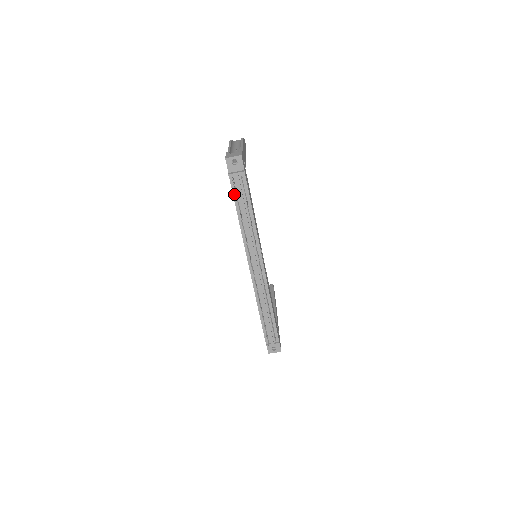
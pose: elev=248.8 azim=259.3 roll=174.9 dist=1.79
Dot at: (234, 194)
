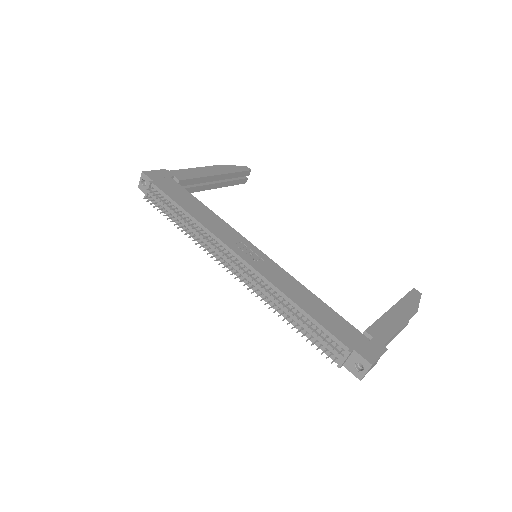
Dot at: (162, 210)
